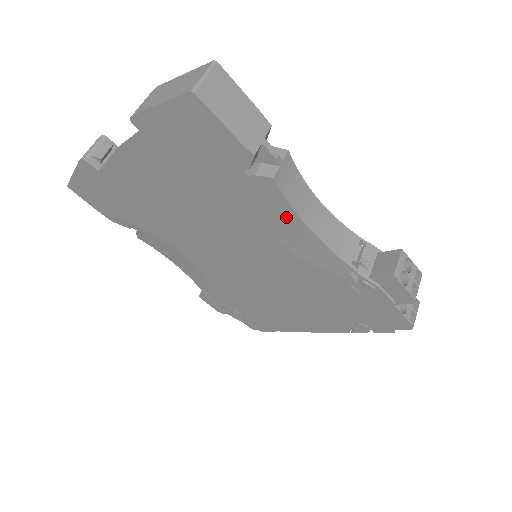
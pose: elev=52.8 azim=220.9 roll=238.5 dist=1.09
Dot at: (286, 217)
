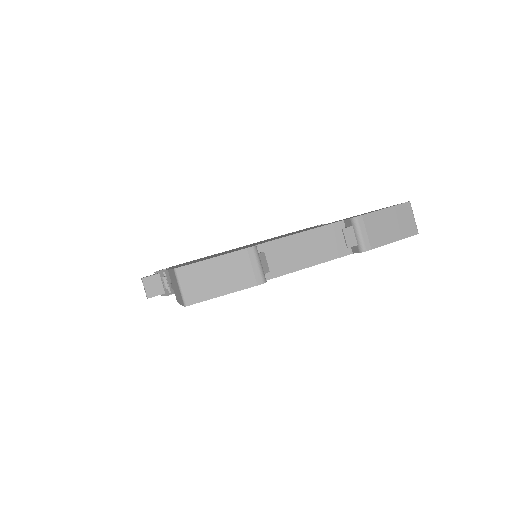
Dot at: occluded
